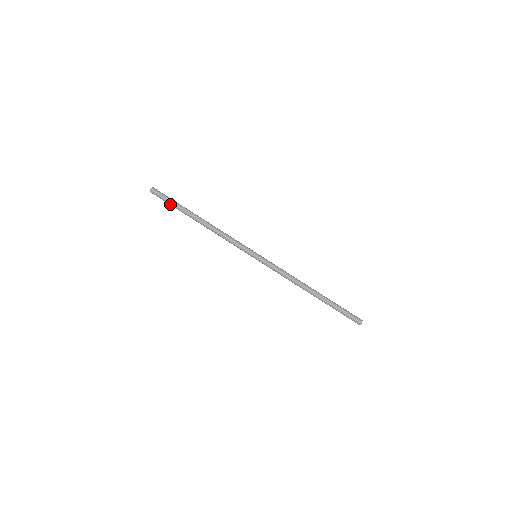
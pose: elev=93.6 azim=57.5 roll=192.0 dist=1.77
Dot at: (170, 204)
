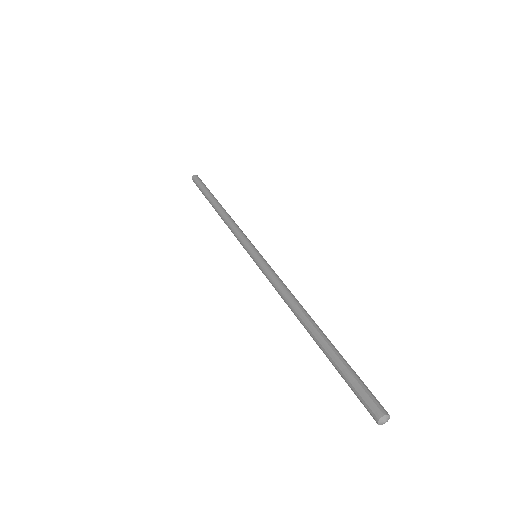
Dot at: (201, 189)
